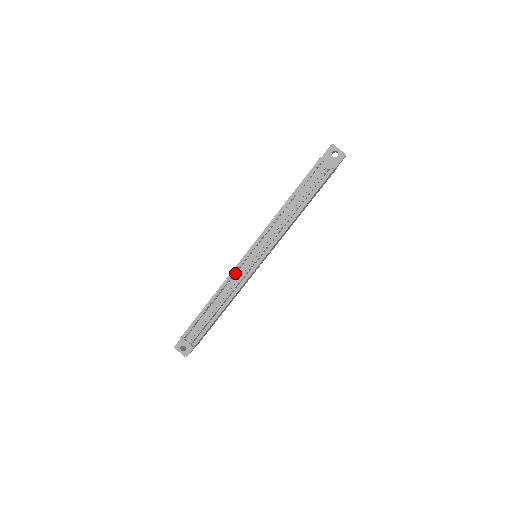
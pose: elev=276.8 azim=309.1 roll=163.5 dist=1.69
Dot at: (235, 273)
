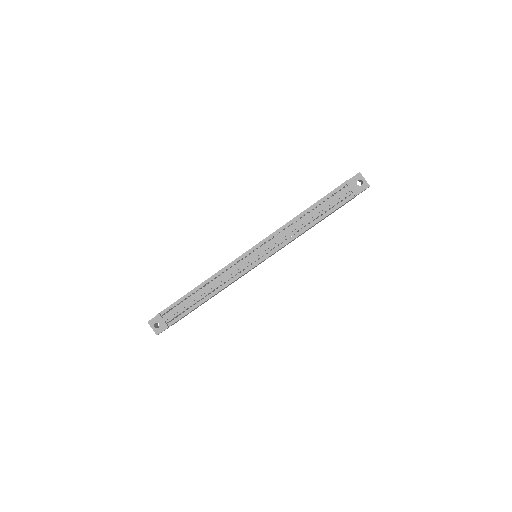
Dot at: (232, 266)
